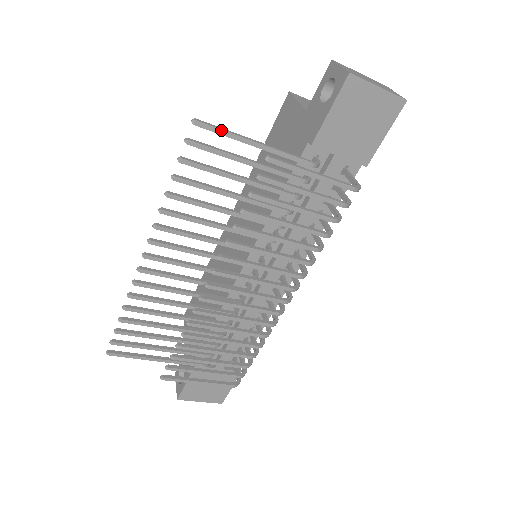
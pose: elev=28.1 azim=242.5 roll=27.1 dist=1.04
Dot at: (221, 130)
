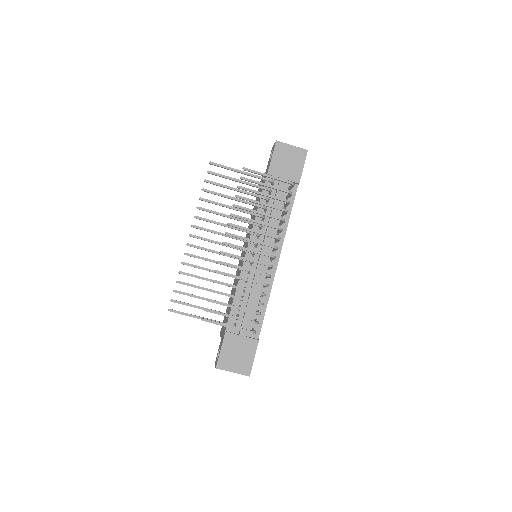
Dot at: (222, 165)
